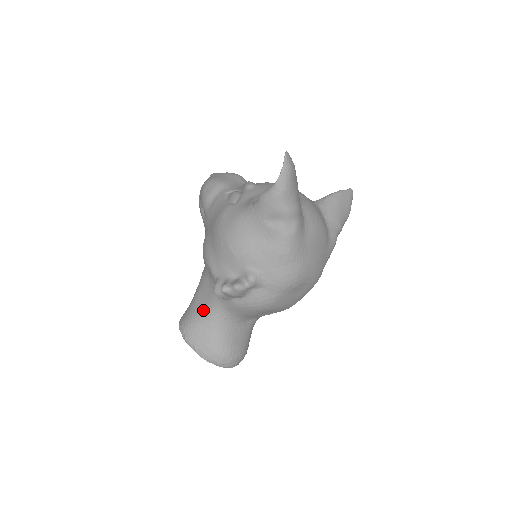
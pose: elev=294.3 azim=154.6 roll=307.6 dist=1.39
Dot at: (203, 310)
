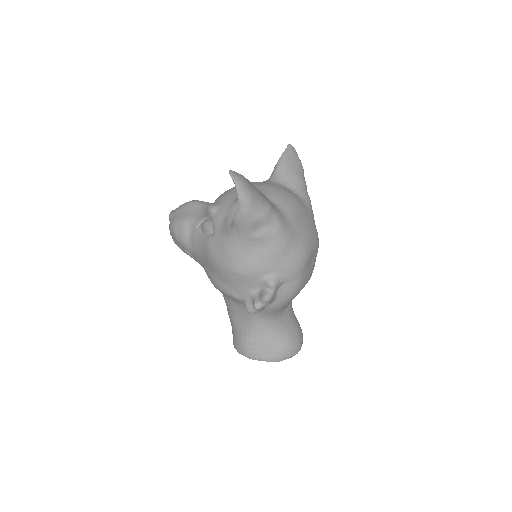
Dot at: (248, 328)
